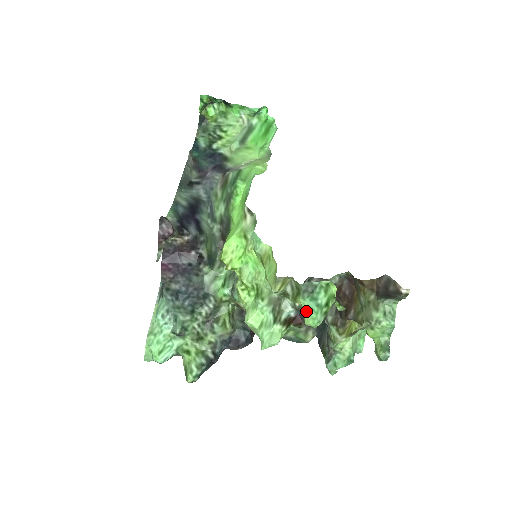
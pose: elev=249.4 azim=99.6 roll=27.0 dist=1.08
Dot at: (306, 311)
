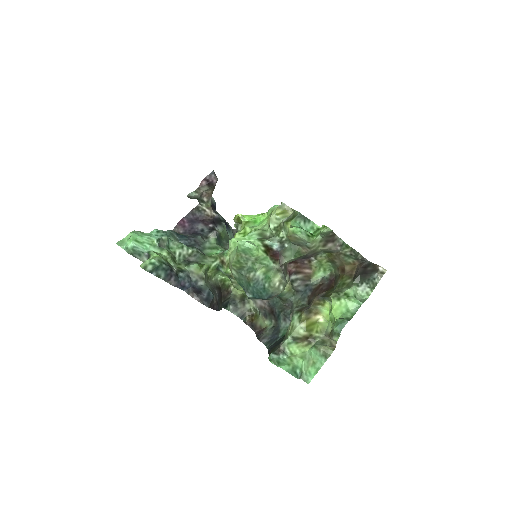
Dot at: (293, 226)
